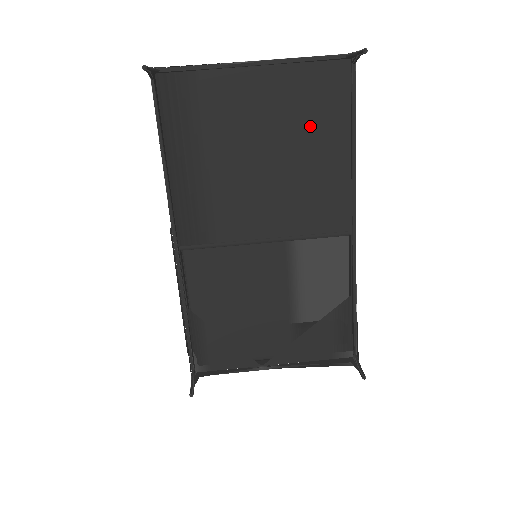
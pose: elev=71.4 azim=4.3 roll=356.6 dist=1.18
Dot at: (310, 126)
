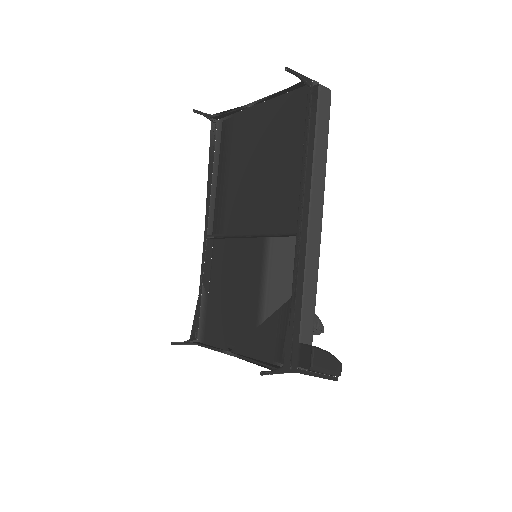
Dot at: (281, 141)
